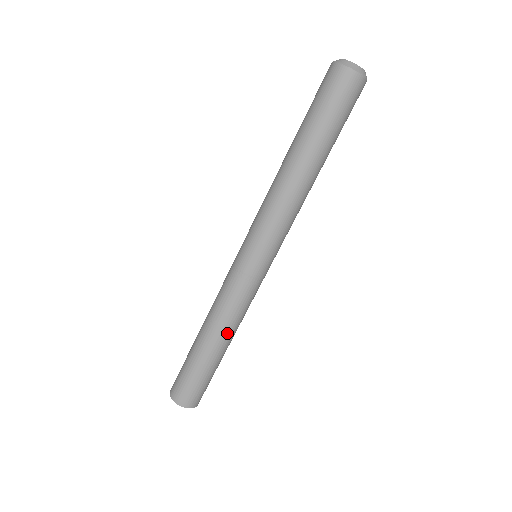
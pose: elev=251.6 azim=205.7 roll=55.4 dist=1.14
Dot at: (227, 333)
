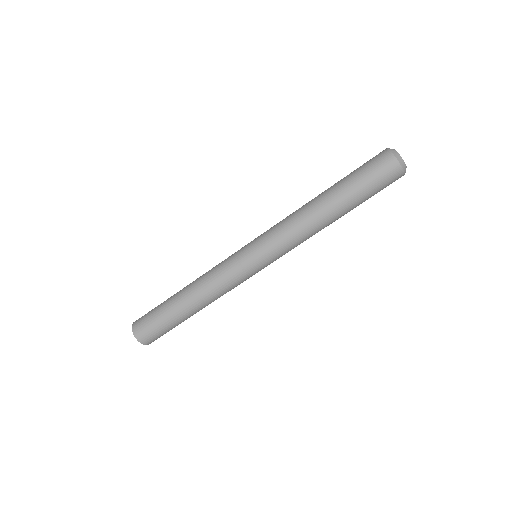
Dot at: occluded
